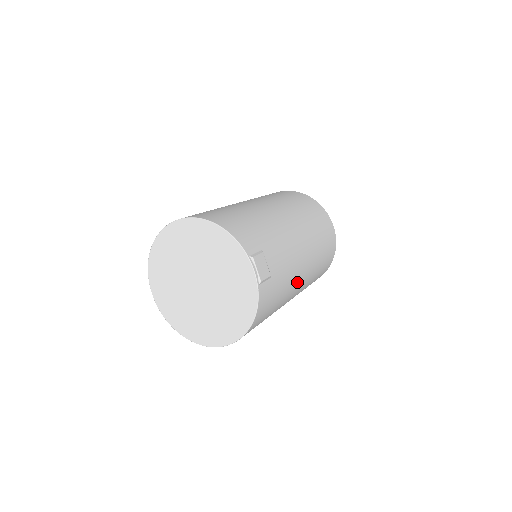
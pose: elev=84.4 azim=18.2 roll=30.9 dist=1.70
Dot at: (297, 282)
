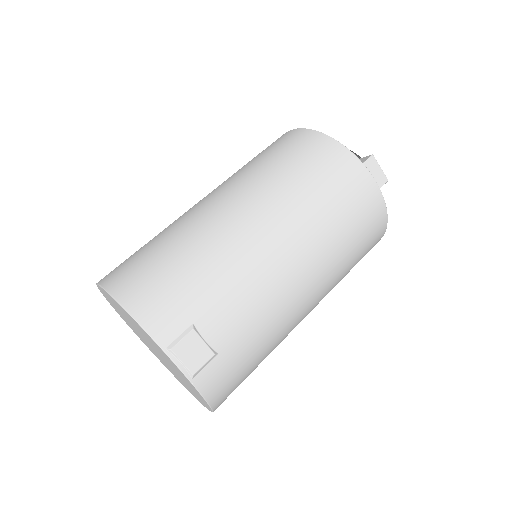
Dot at: (294, 311)
